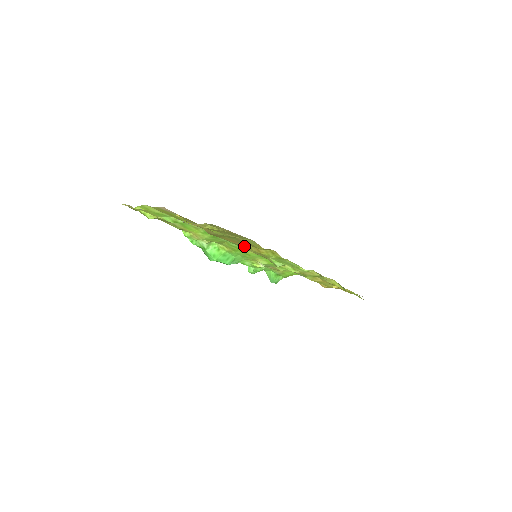
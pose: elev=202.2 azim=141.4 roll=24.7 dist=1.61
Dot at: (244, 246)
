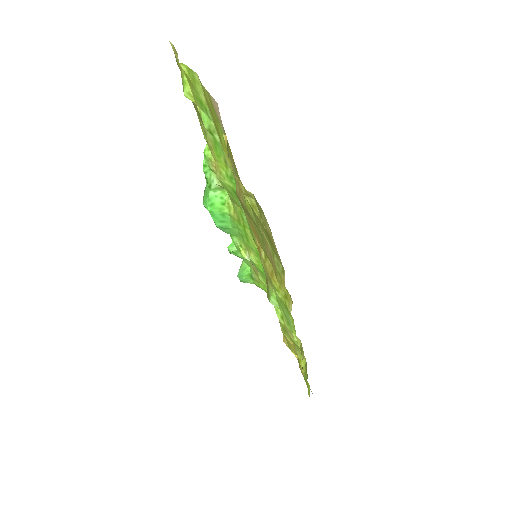
Dot at: (260, 248)
